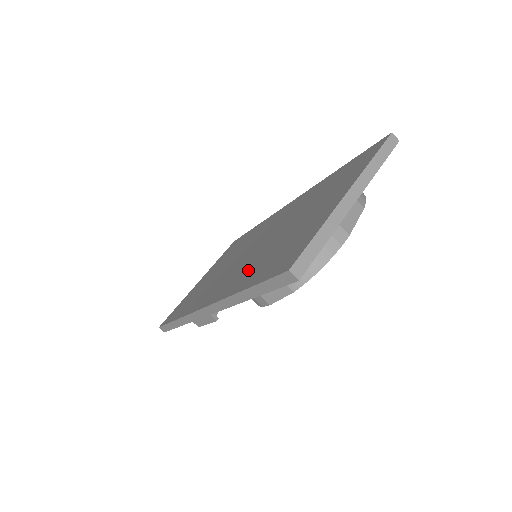
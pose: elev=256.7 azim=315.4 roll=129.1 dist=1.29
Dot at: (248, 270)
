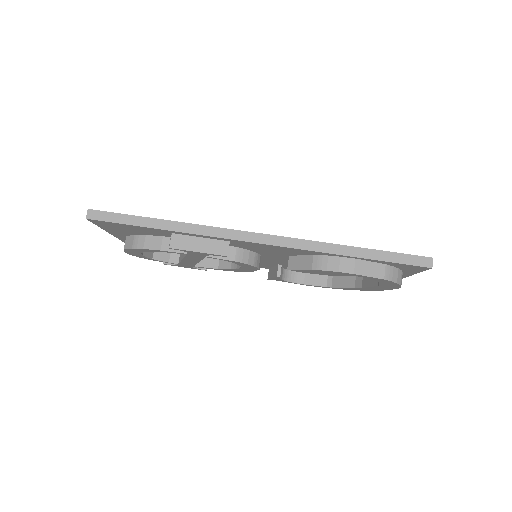
Dot at: occluded
